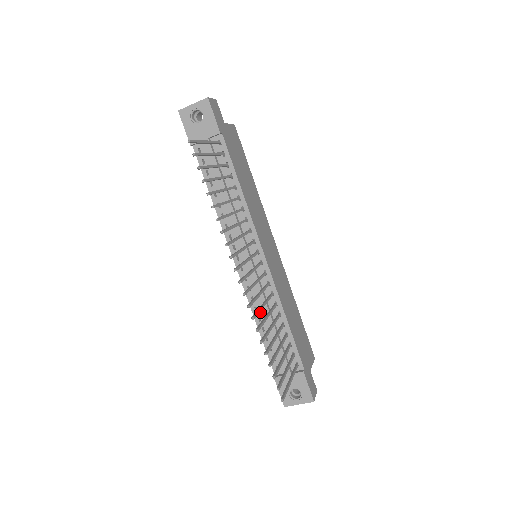
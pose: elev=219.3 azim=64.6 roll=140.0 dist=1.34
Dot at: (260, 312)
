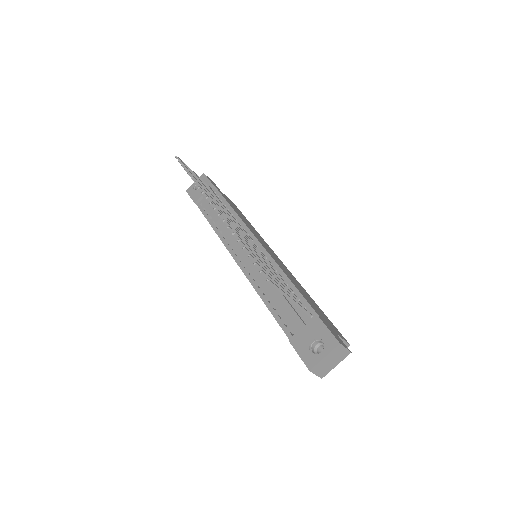
Dot at: (263, 286)
